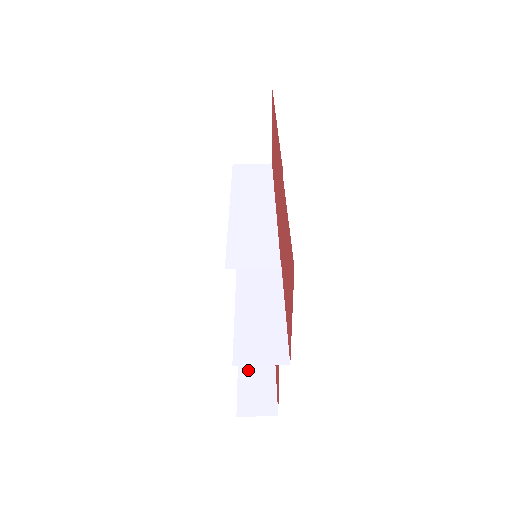
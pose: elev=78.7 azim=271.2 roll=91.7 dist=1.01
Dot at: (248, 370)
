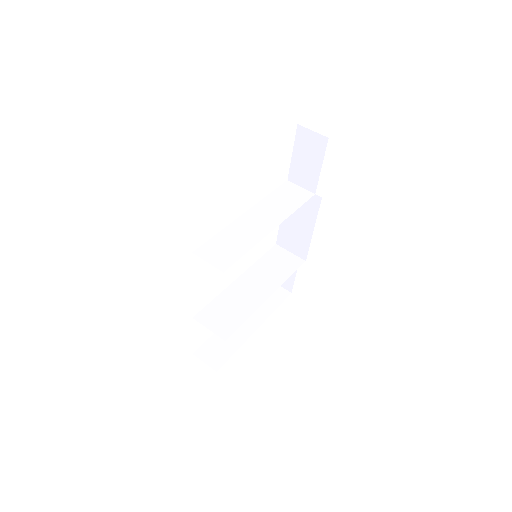
Dot at: occluded
